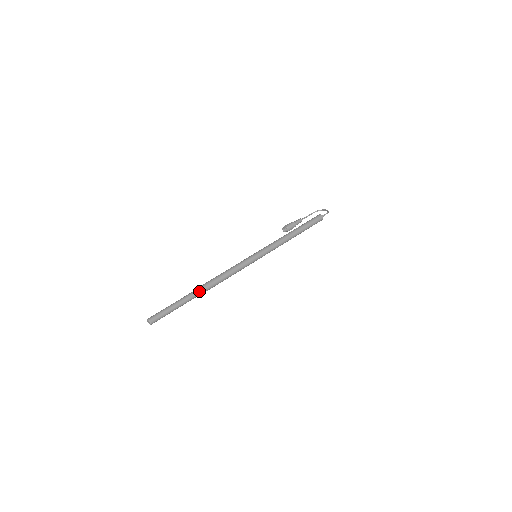
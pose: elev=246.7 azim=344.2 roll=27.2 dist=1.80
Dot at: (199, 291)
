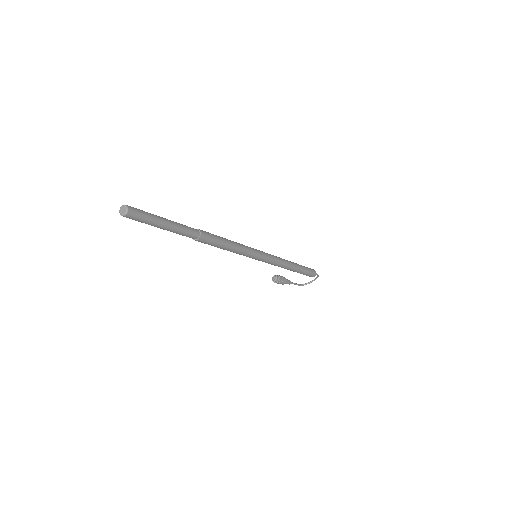
Dot at: (195, 229)
